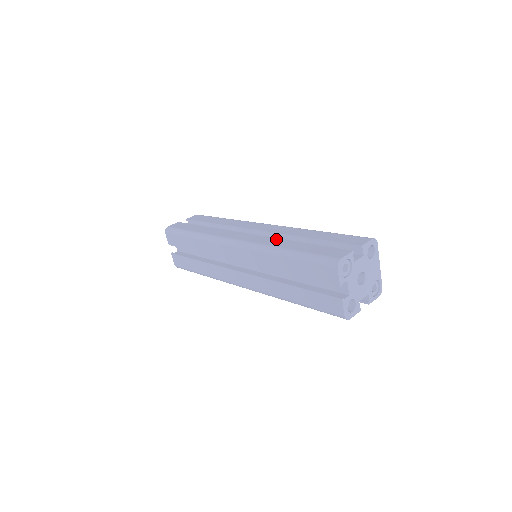
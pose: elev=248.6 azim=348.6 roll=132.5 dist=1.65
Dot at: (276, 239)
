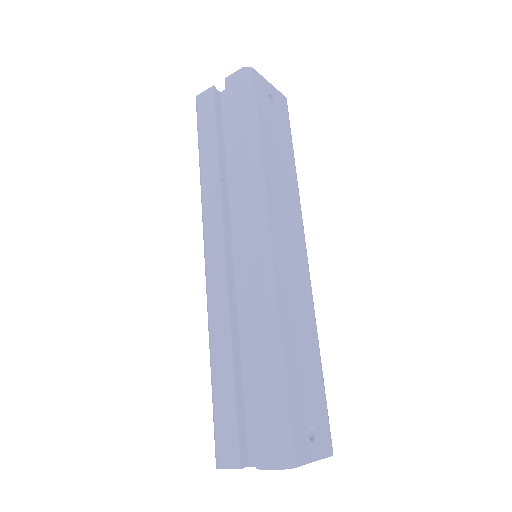
Dot at: (226, 319)
